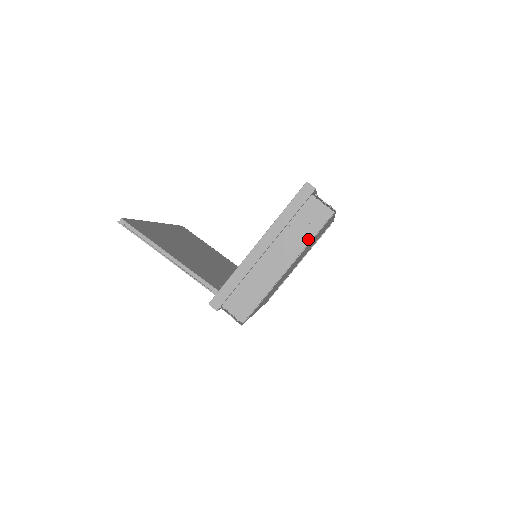
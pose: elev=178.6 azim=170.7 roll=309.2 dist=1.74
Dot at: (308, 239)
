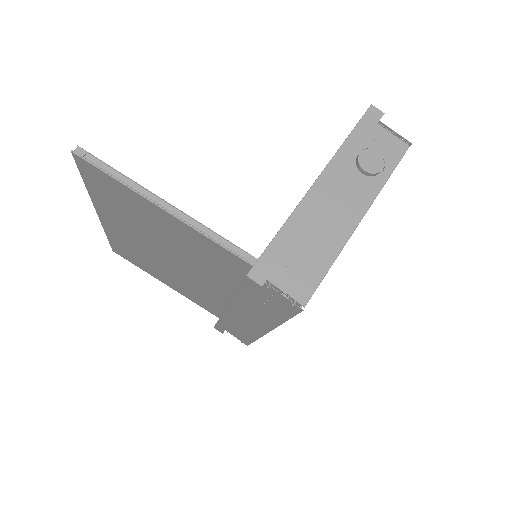
Dot at: (383, 179)
